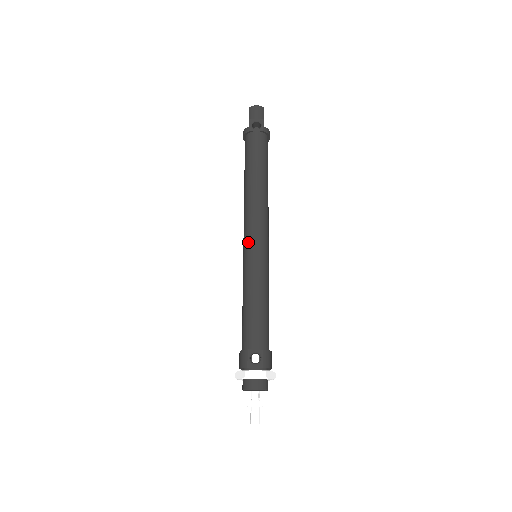
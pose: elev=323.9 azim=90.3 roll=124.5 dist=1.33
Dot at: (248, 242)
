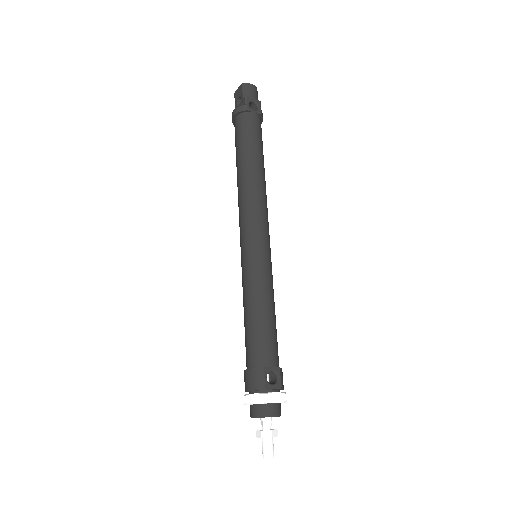
Dot at: (253, 238)
